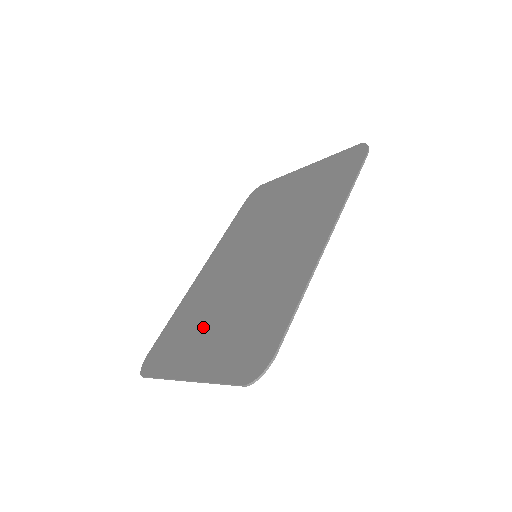
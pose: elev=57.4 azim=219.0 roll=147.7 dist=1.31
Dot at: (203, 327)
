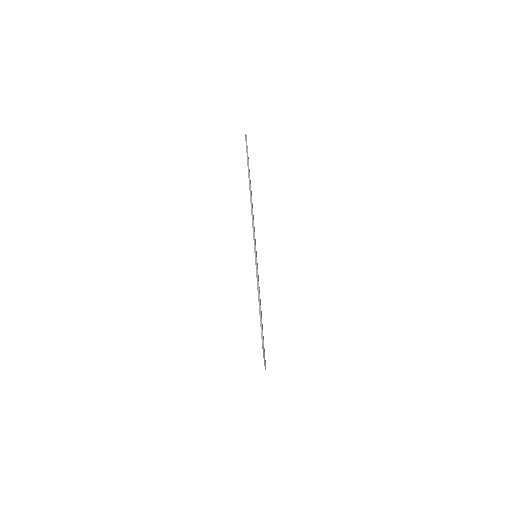
Dot at: occluded
